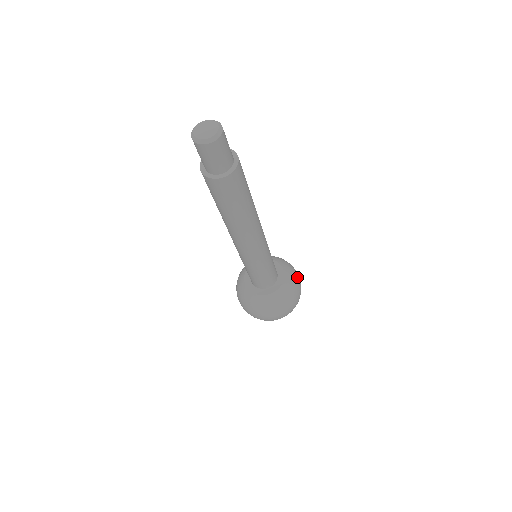
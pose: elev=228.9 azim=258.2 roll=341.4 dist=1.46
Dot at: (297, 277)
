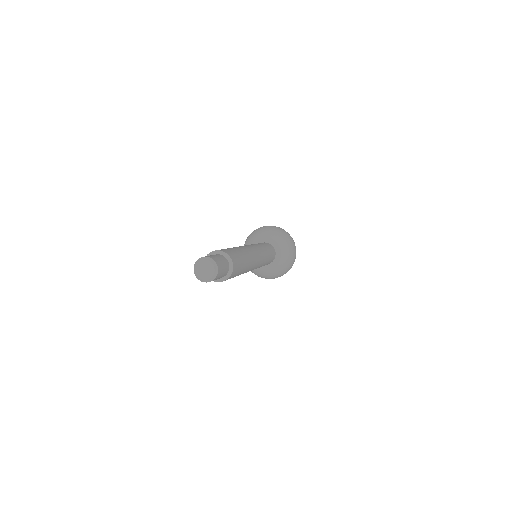
Dot at: (292, 251)
